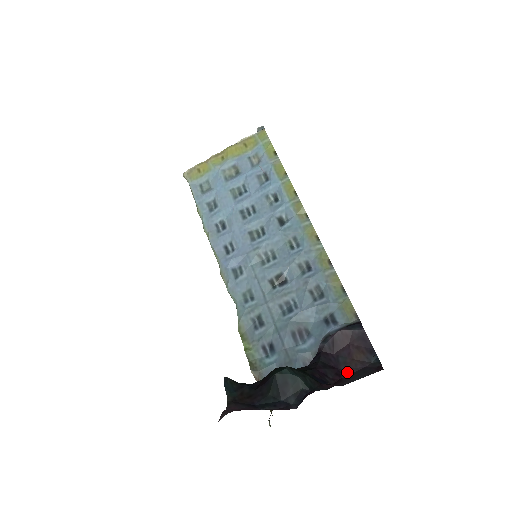
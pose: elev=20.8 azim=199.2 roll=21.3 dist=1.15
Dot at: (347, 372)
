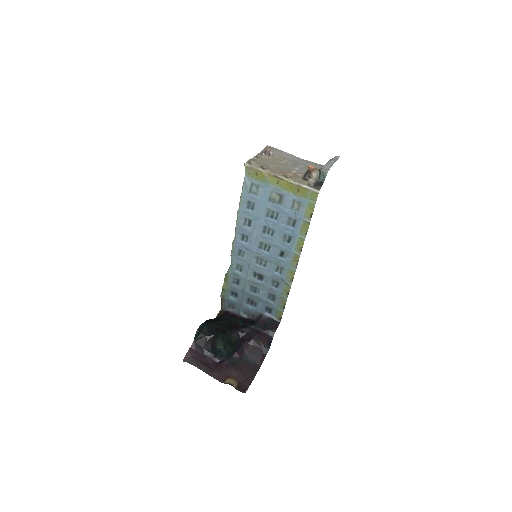
Dot at: (254, 343)
